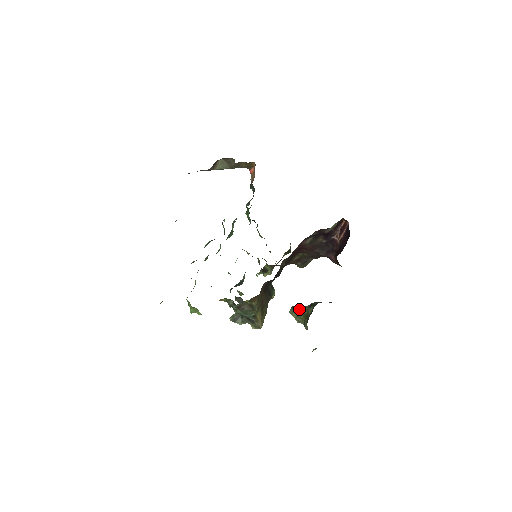
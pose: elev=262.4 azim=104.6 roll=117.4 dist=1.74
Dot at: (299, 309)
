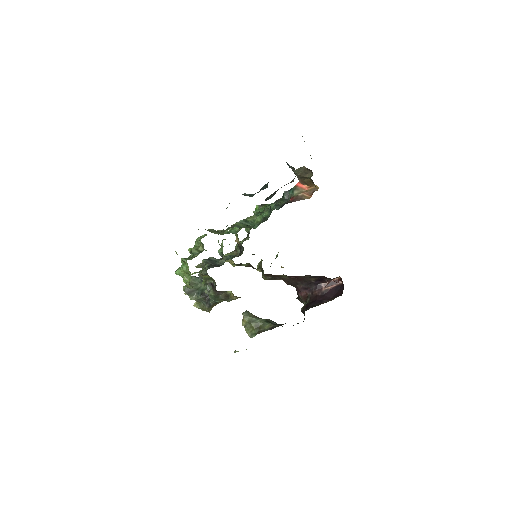
Dot at: (254, 317)
